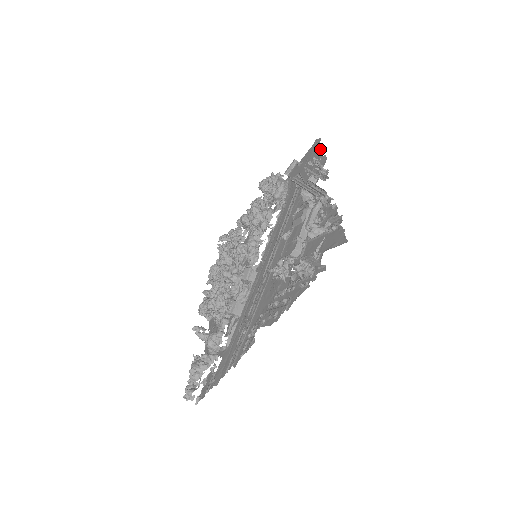
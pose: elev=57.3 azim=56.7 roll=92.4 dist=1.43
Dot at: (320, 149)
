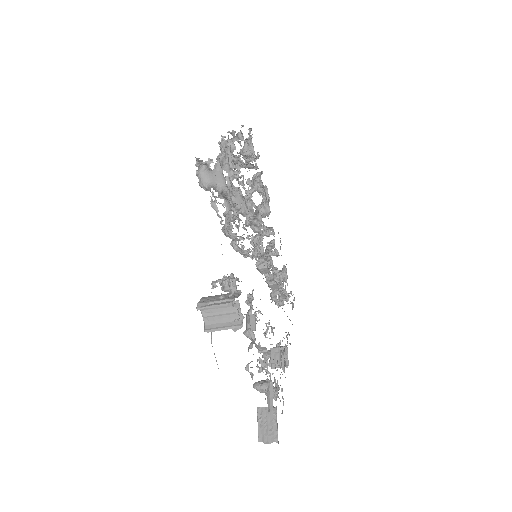
Dot at: occluded
